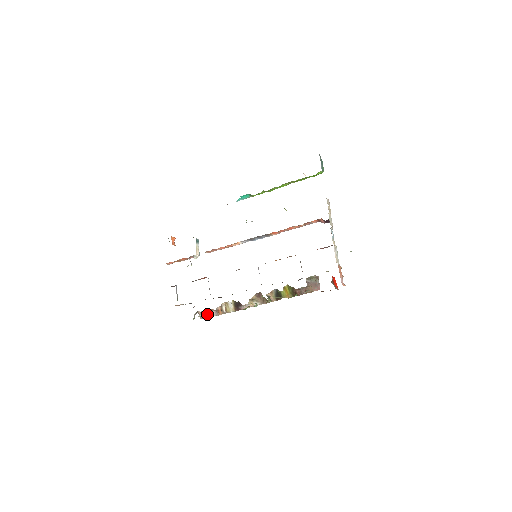
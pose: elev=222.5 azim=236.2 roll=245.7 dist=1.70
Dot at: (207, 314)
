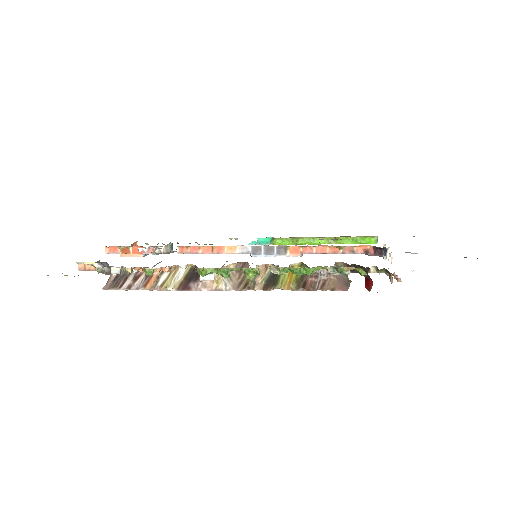
Dot at: (124, 281)
